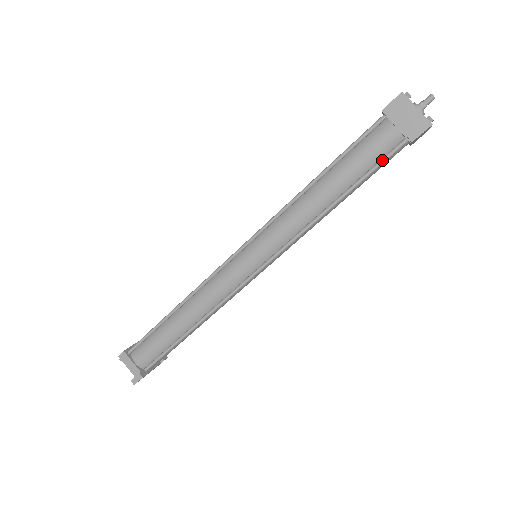
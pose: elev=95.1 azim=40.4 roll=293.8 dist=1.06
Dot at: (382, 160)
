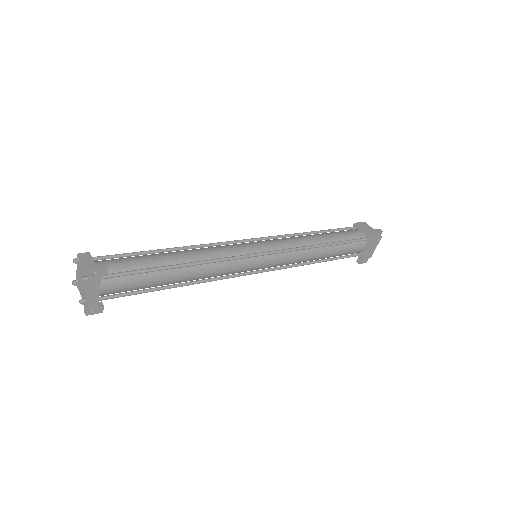
Dot at: (355, 239)
